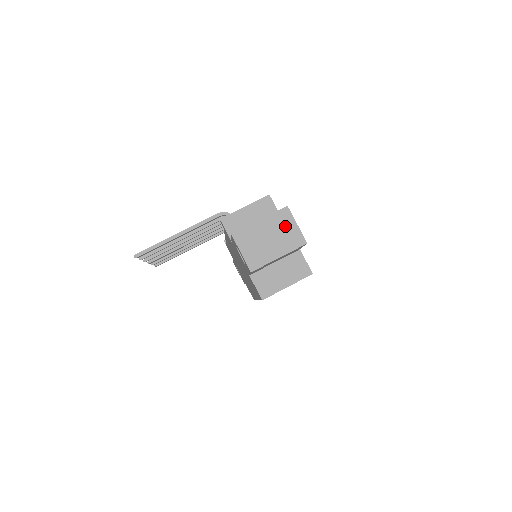
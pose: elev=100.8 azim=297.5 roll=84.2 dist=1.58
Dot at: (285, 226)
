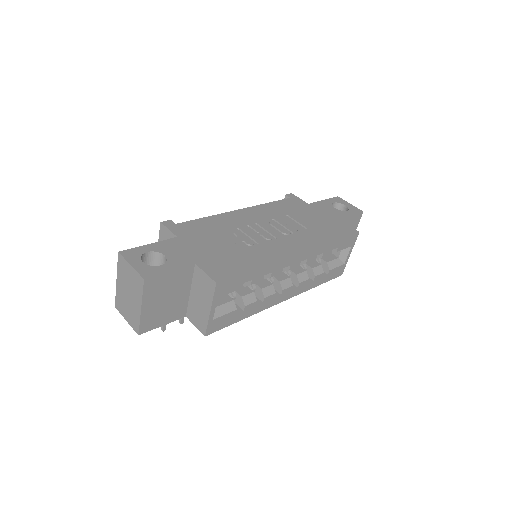
Dot at: (127, 274)
